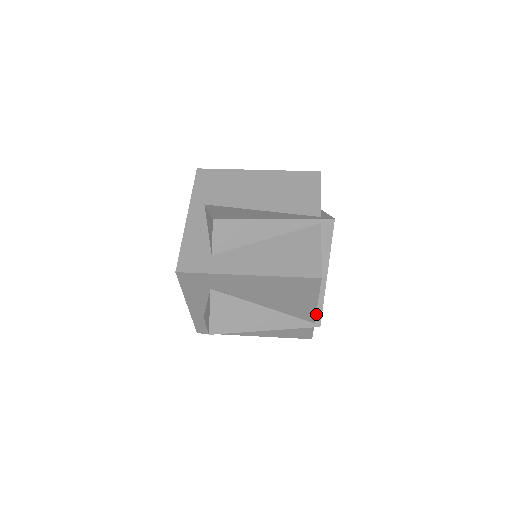
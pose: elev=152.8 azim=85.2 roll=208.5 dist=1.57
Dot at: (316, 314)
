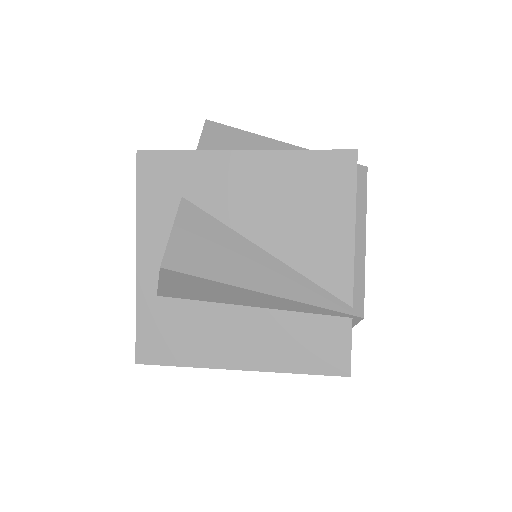
Dot at: (354, 292)
